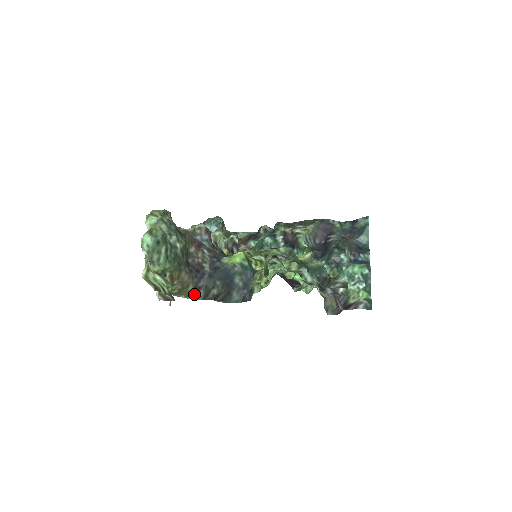
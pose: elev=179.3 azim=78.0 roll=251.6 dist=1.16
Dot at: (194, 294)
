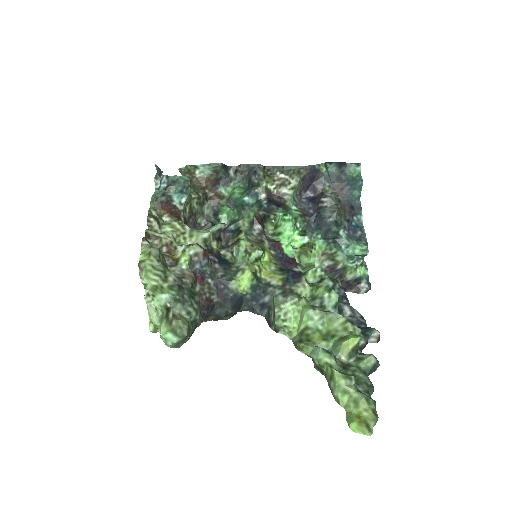
Dot at: (203, 320)
